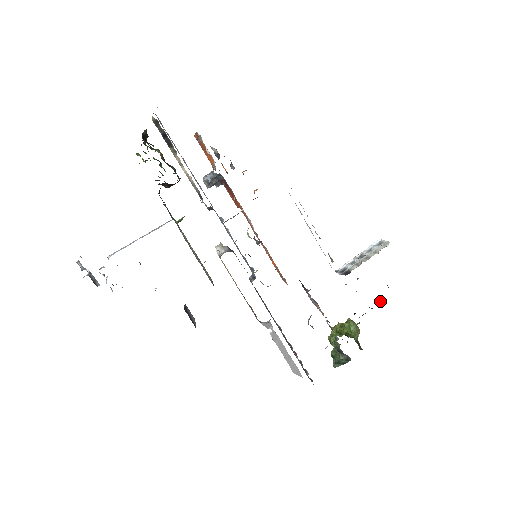
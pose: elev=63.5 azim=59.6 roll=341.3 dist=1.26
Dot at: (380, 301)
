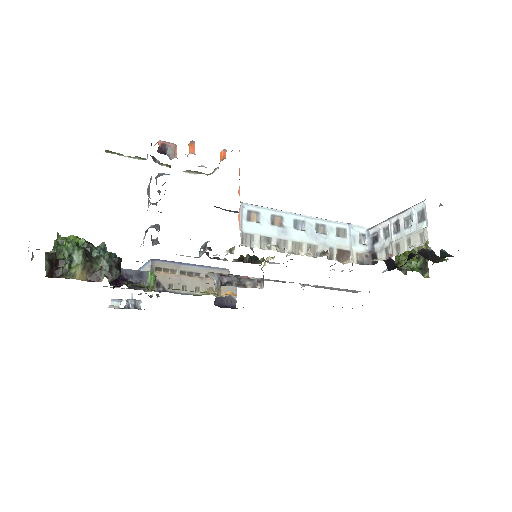
Dot at: (440, 252)
